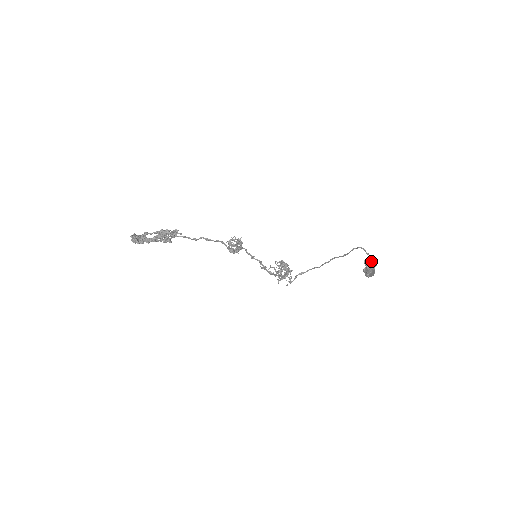
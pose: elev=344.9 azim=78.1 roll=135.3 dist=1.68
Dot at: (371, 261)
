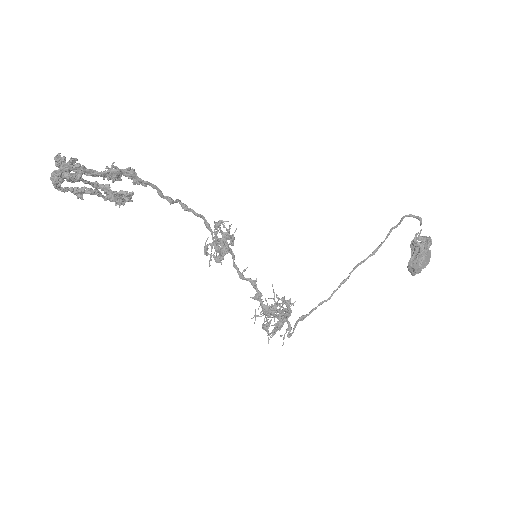
Dot at: (422, 238)
